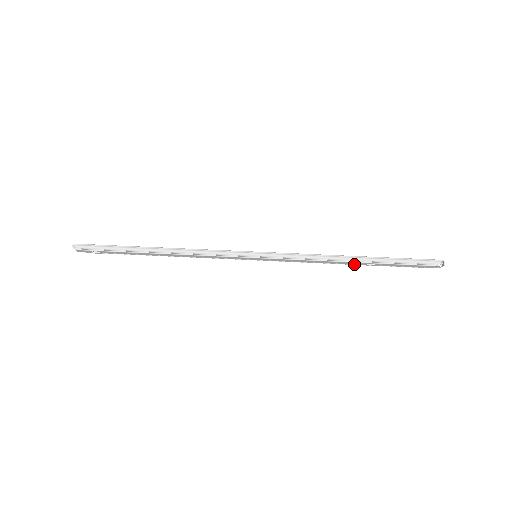
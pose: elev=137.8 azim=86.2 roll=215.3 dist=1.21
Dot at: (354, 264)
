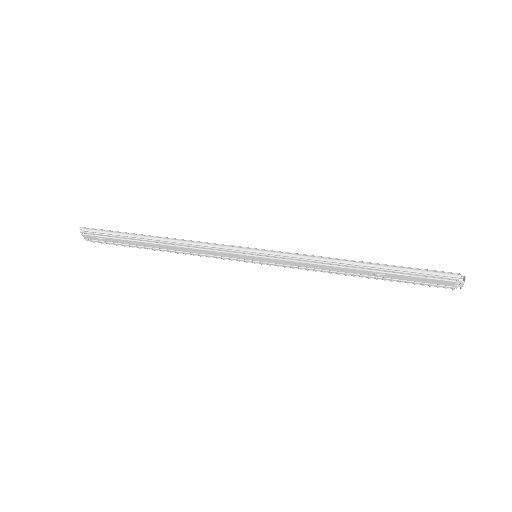
Dot at: (362, 276)
